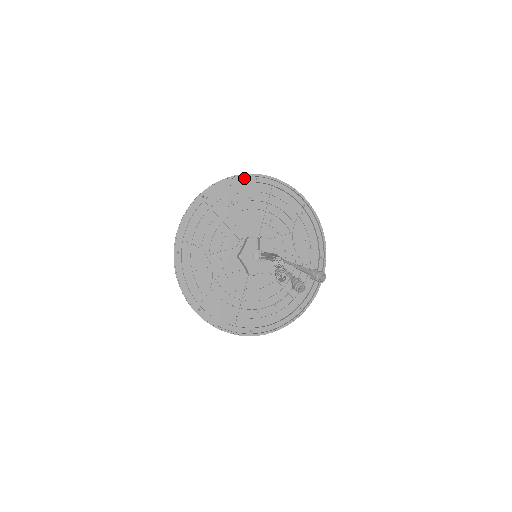
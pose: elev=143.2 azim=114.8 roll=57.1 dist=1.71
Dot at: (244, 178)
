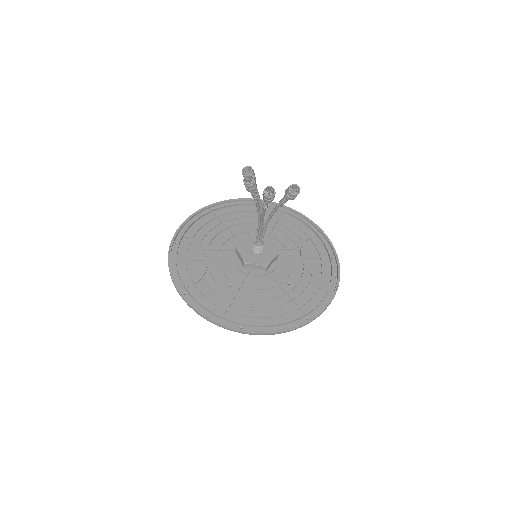
Dot at: (254, 203)
